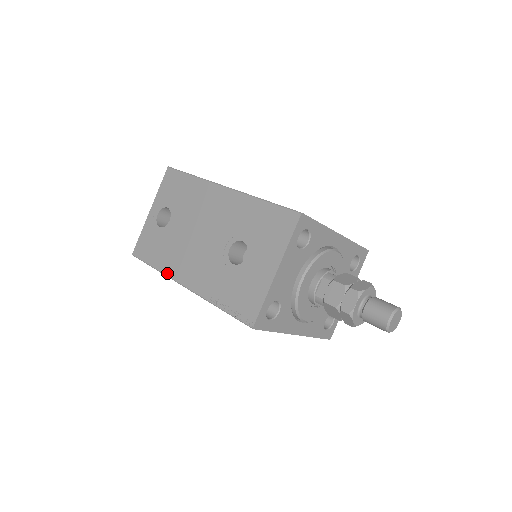
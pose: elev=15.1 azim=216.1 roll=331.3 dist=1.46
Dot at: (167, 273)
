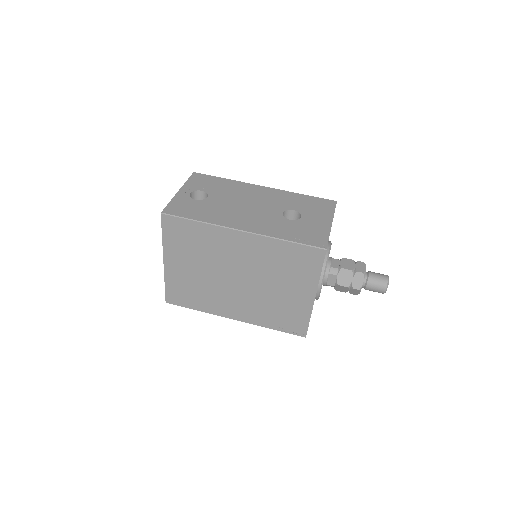
Dot at: (217, 223)
